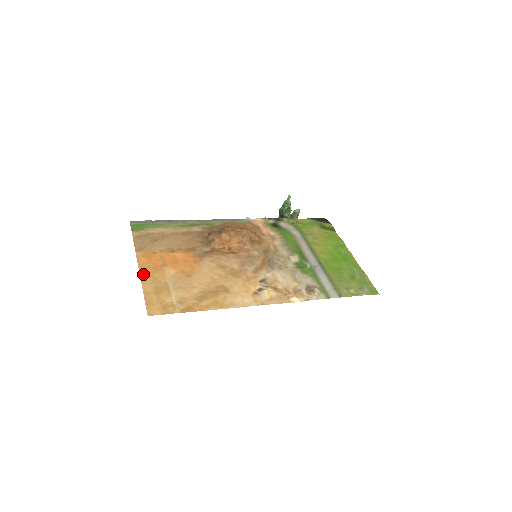
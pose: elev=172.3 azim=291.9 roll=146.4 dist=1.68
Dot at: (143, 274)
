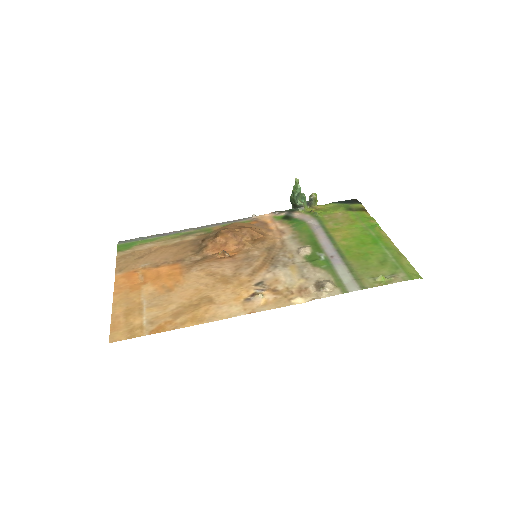
Dot at: (117, 296)
